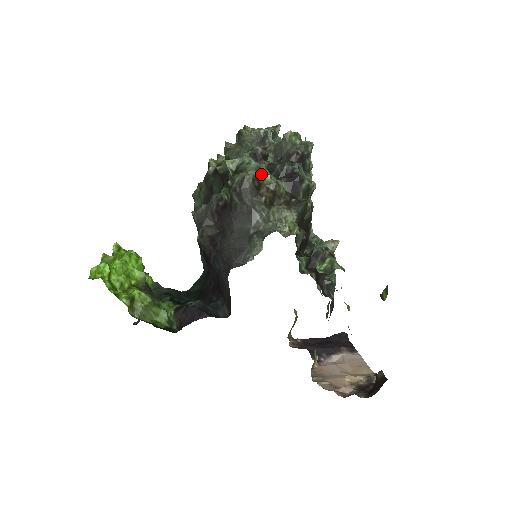
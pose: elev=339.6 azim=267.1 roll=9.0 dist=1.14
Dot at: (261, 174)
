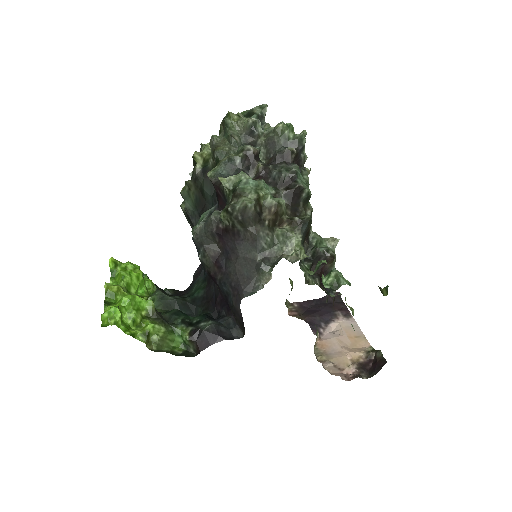
Dot at: (261, 195)
